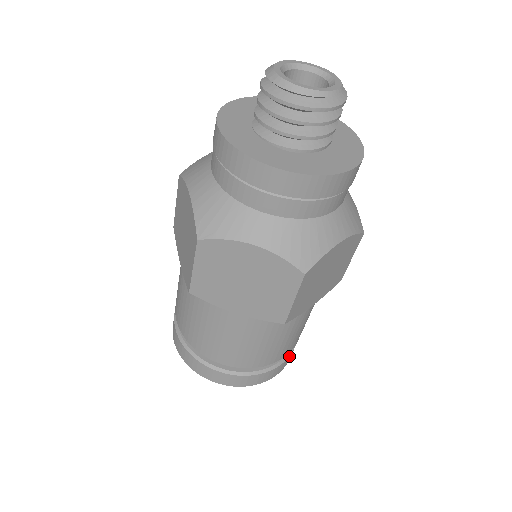
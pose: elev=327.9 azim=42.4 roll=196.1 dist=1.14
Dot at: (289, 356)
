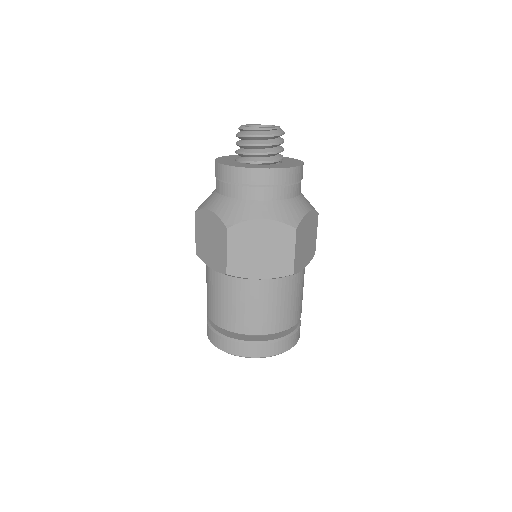
Dot at: (265, 344)
